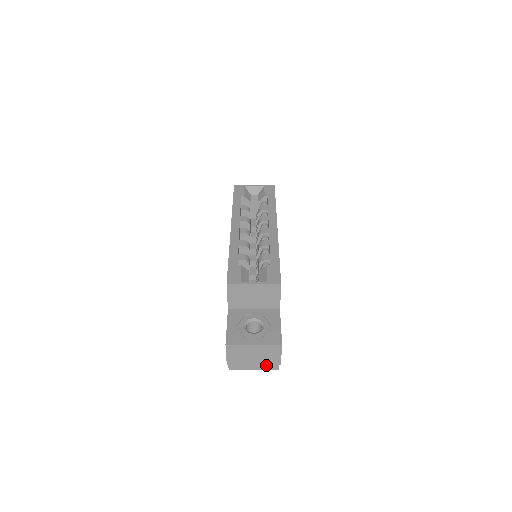
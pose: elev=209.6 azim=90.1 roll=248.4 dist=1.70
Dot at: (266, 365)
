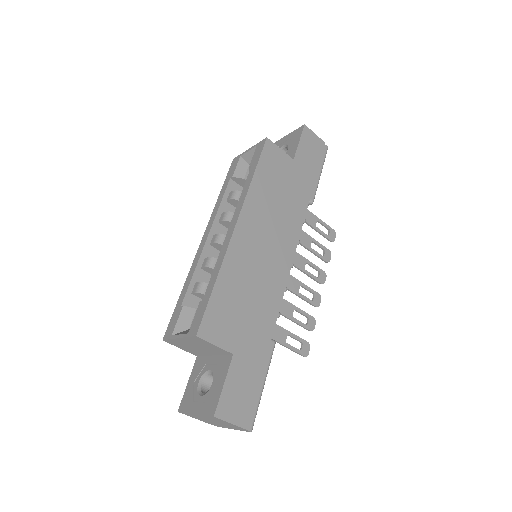
Dot at: (235, 427)
